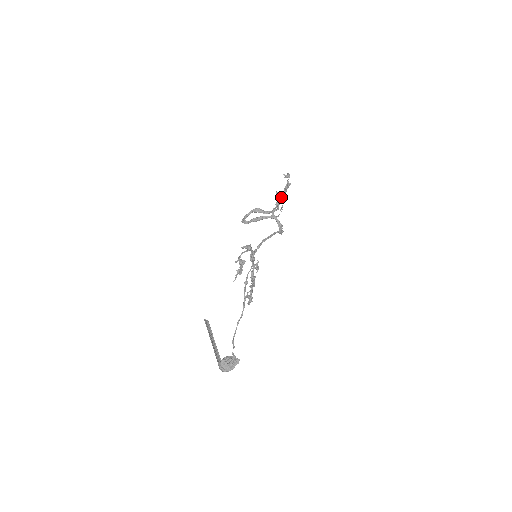
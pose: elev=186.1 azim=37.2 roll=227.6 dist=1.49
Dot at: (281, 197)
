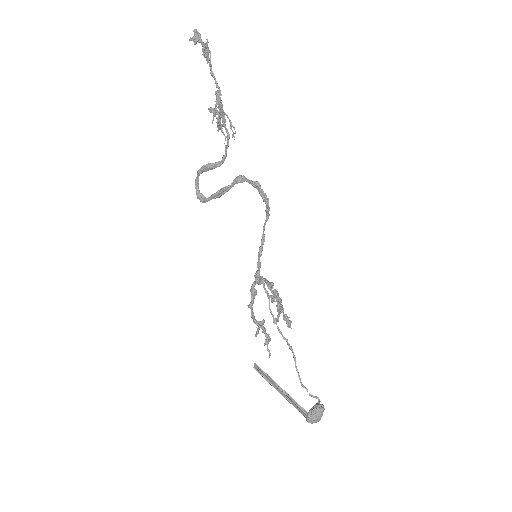
Dot at: (218, 106)
